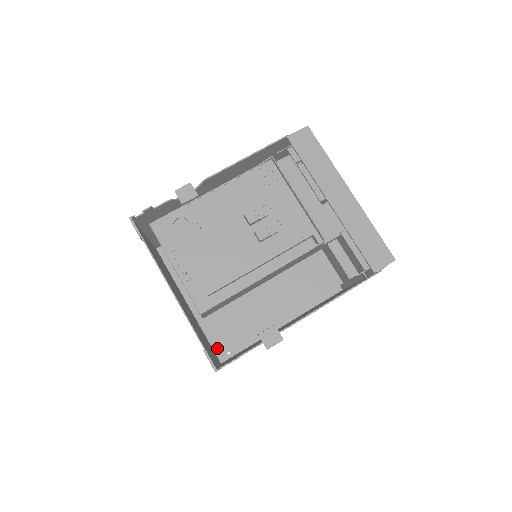
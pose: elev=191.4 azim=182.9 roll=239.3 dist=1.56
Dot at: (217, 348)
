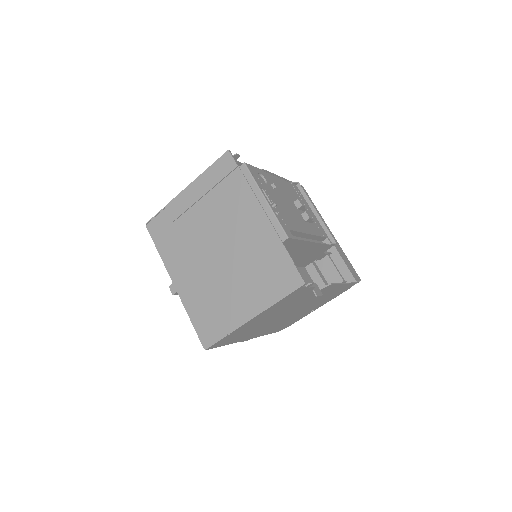
Dot at: occluded
